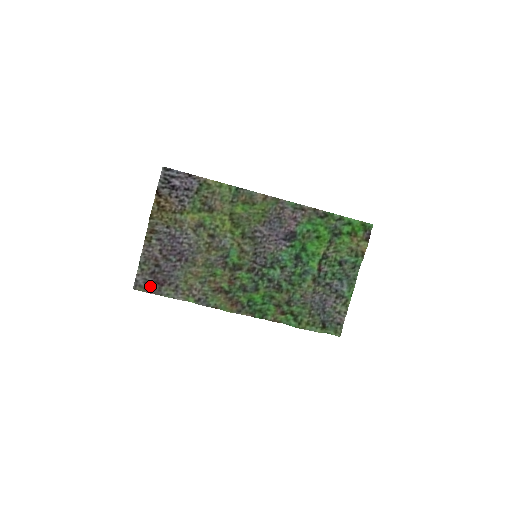
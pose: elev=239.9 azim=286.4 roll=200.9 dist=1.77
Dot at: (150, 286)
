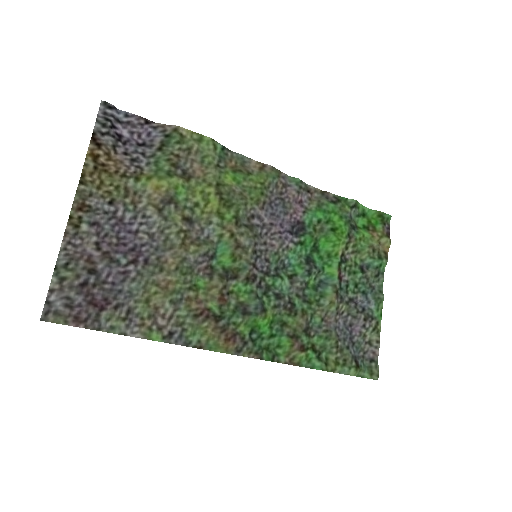
Dot at: (78, 312)
